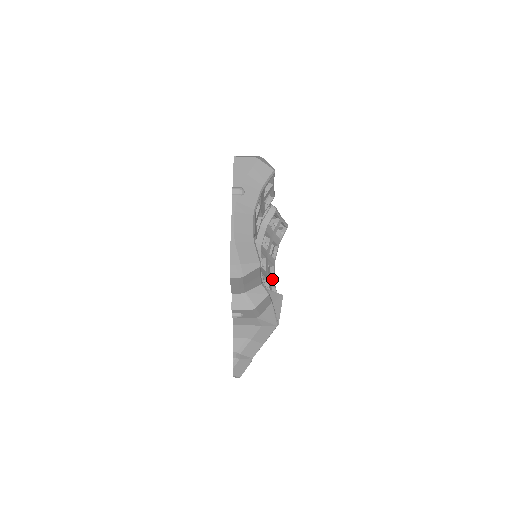
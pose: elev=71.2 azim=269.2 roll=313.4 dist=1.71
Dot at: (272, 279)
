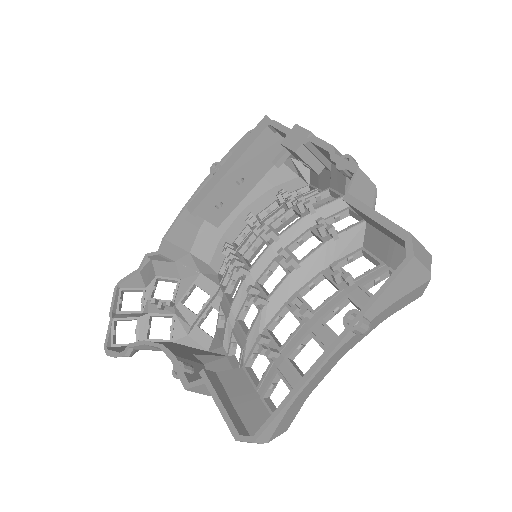
Dot at: occluded
